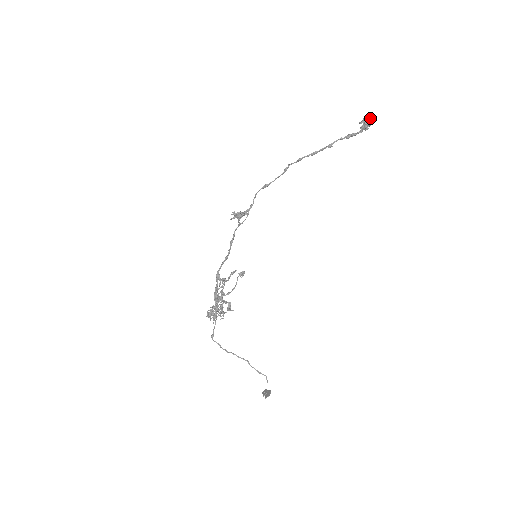
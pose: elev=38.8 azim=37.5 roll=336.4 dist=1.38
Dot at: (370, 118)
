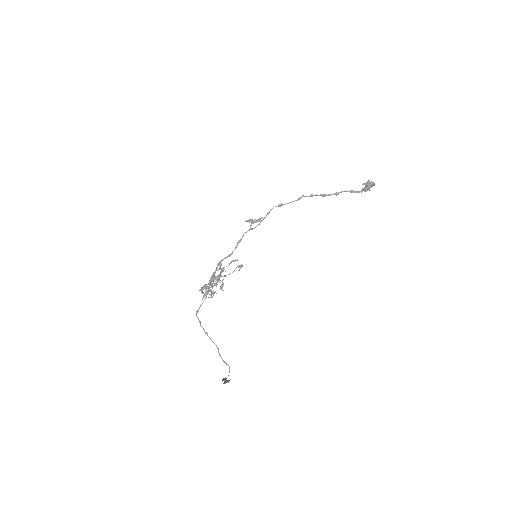
Dot at: (371, 182)
